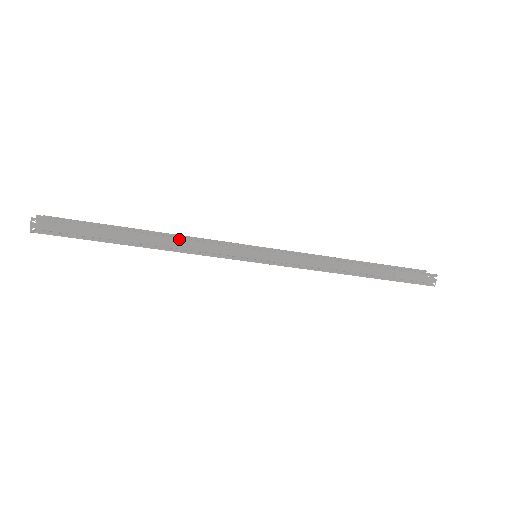
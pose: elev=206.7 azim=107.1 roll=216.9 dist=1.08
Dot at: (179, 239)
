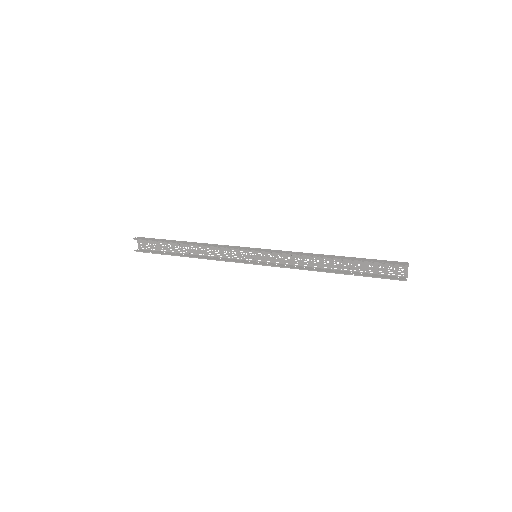
Dot at: occluded
